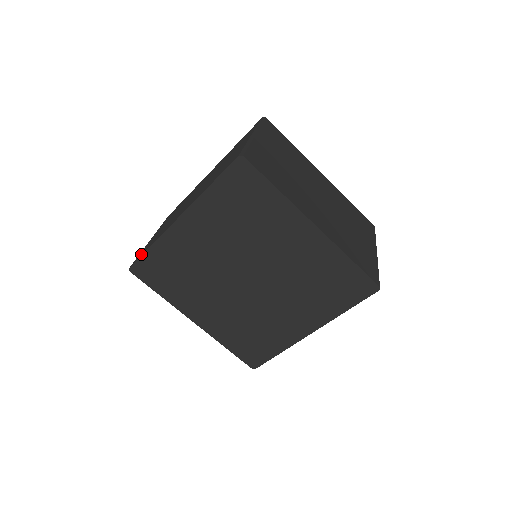
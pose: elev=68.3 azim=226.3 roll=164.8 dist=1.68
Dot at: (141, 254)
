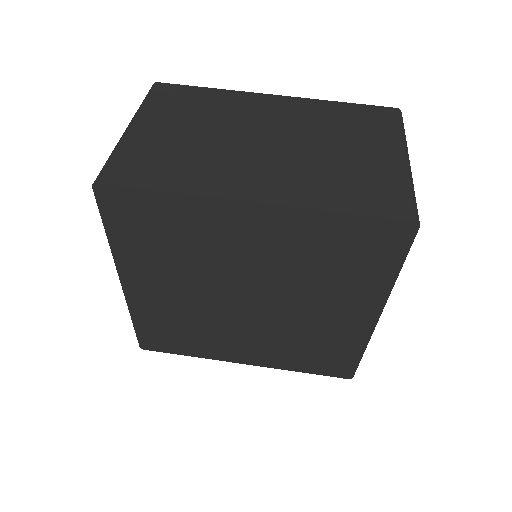
Dot at: occluded
